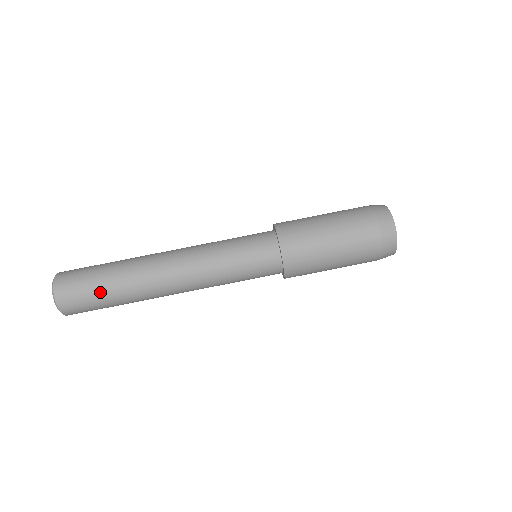
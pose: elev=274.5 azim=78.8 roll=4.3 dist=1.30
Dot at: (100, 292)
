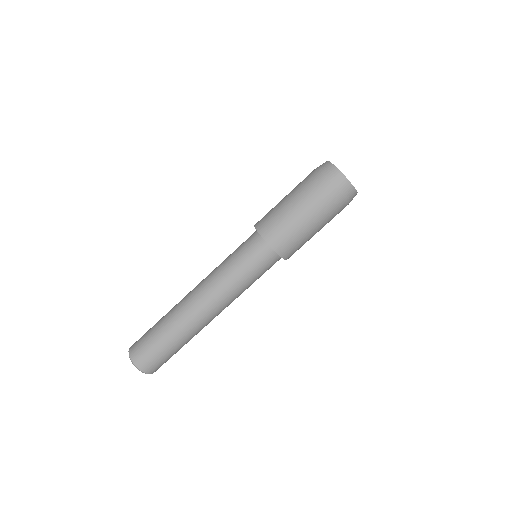
Dot at: (176, 352)
